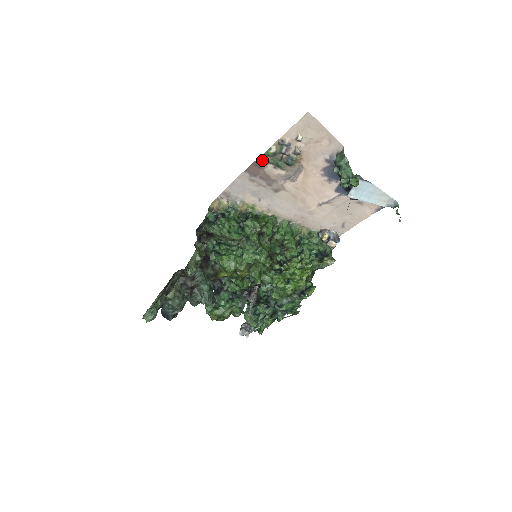
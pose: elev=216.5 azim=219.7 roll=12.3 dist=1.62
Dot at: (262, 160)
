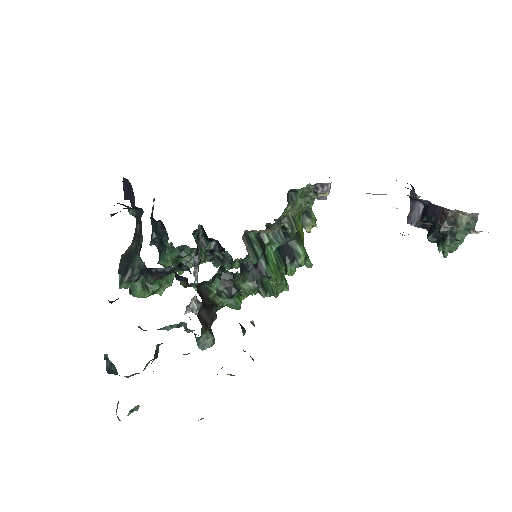
Dot at: occluded
